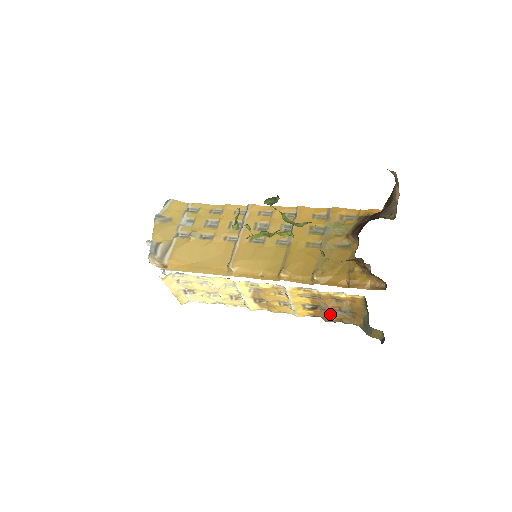
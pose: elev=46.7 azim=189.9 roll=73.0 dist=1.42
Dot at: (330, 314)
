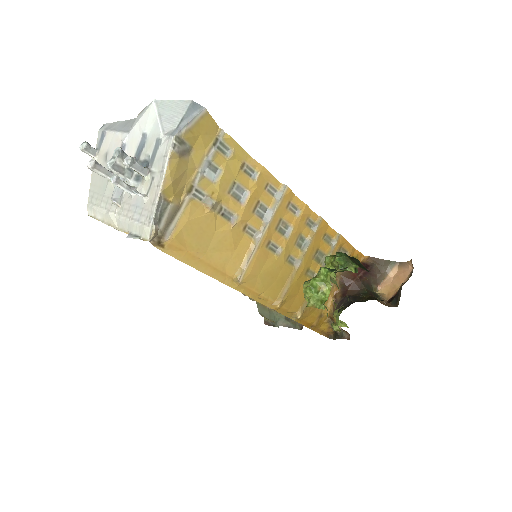
Dot at: occluded
